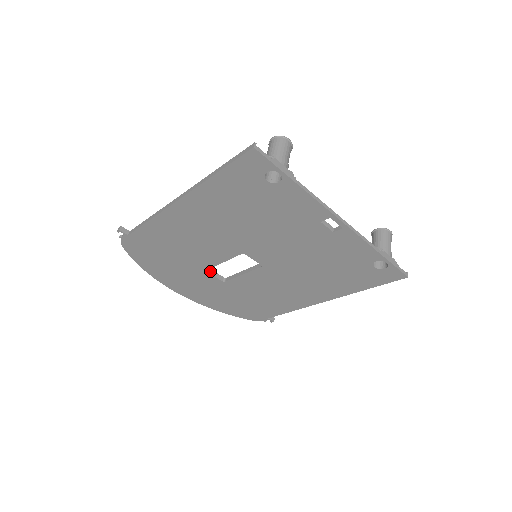
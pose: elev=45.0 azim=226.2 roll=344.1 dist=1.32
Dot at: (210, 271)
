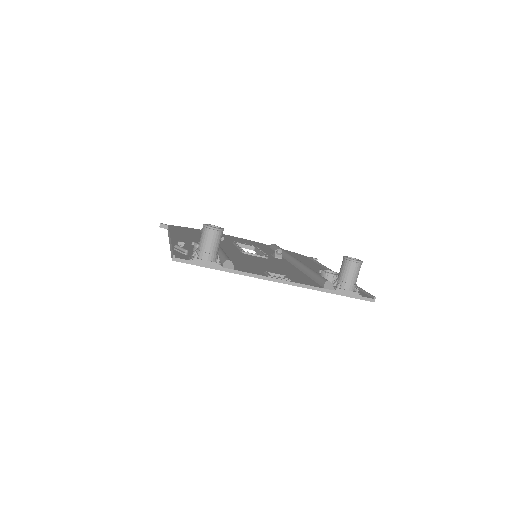
Dot at: (239, 245)
